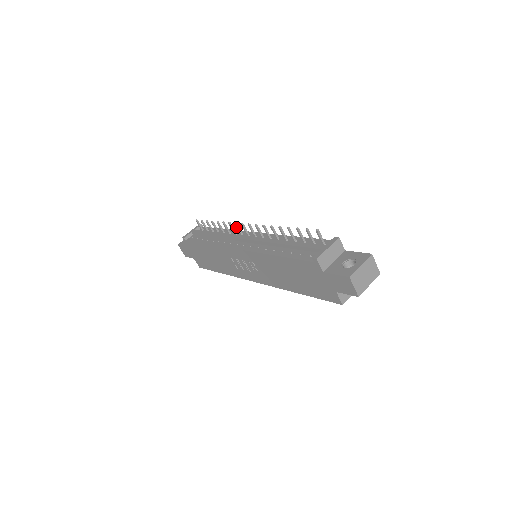
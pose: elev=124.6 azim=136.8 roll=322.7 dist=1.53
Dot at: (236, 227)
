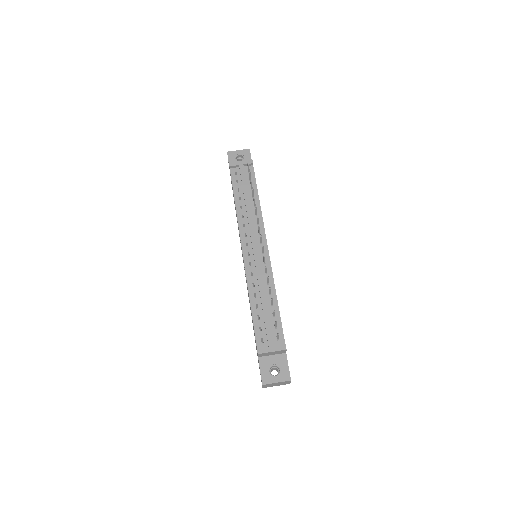
Dot at: (258, 227)
